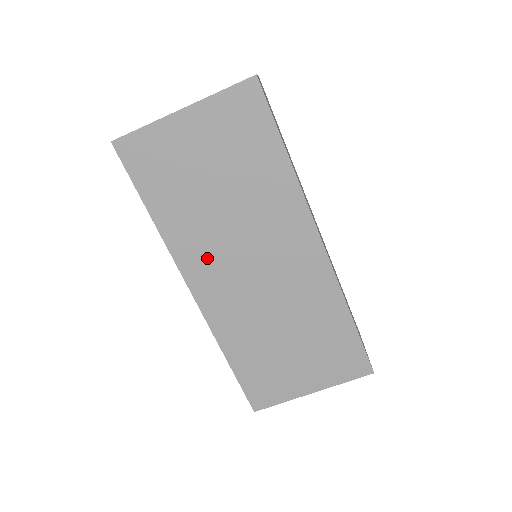
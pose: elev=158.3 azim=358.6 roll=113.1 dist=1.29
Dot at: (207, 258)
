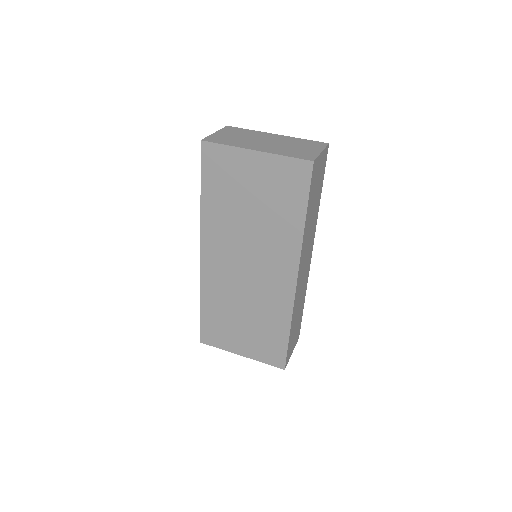
Dot at: (221, 243)
